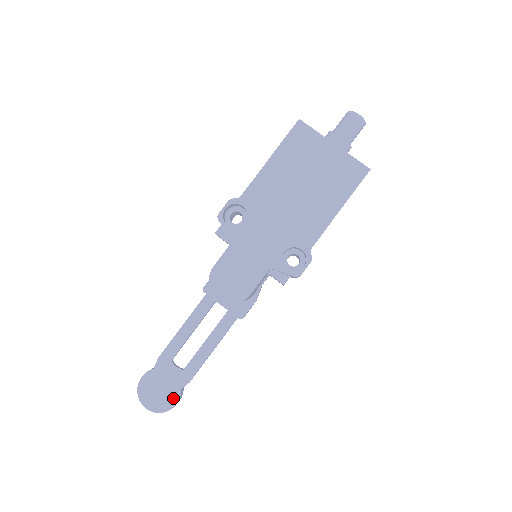
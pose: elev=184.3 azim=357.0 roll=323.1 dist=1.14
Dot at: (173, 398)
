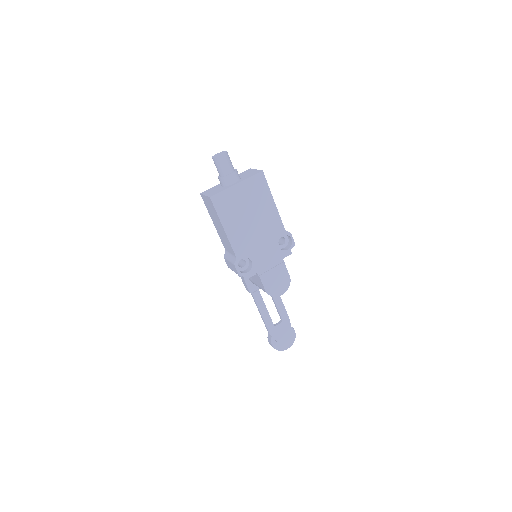
Dot at: (291, 332)
